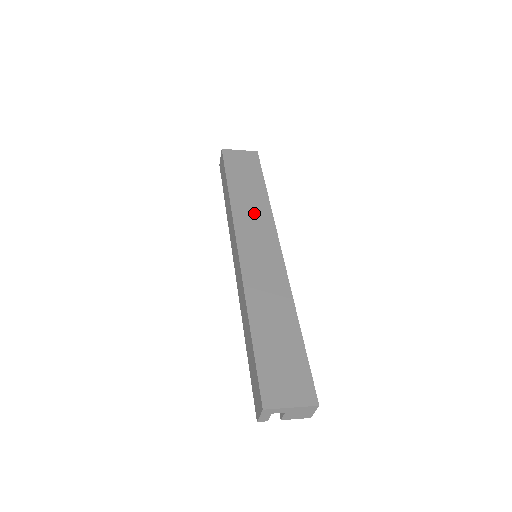
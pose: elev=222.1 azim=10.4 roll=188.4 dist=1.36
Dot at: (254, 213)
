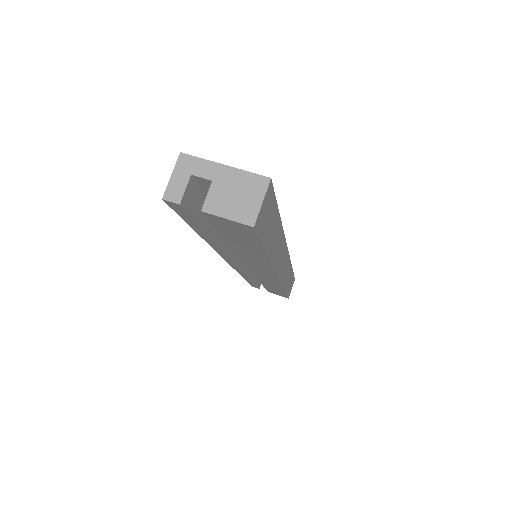
Dot at: occluded
